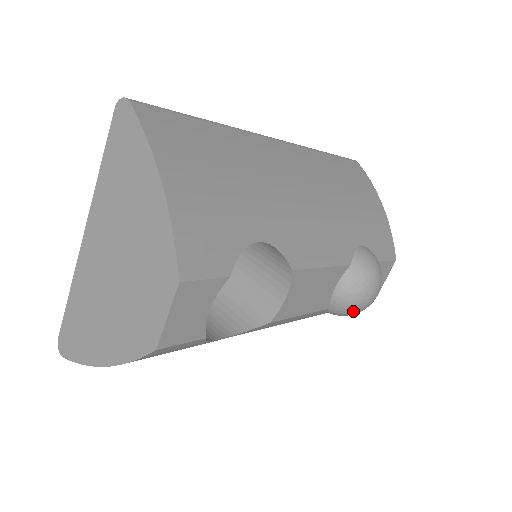
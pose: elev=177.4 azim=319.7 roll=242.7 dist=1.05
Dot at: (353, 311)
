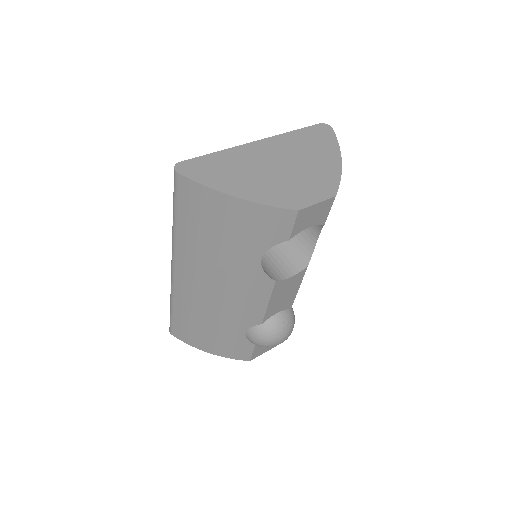
Dot at: (271, 337)
